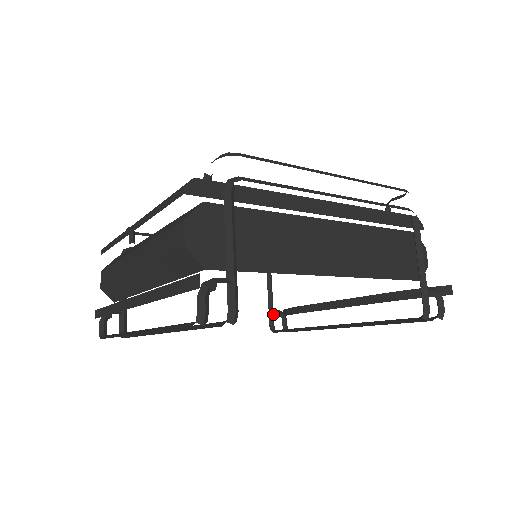
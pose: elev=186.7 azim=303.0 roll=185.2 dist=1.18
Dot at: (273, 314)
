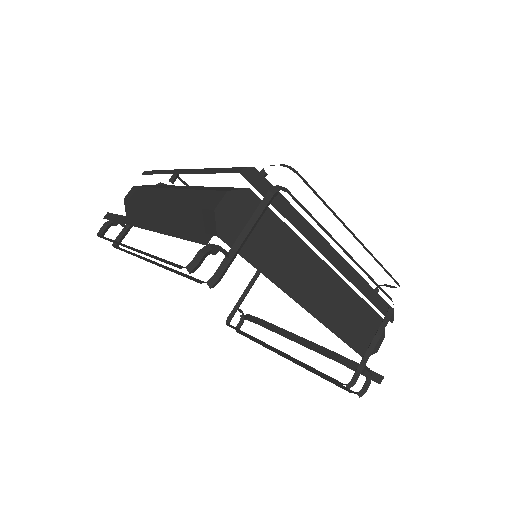
Dot at: (236, 311)
